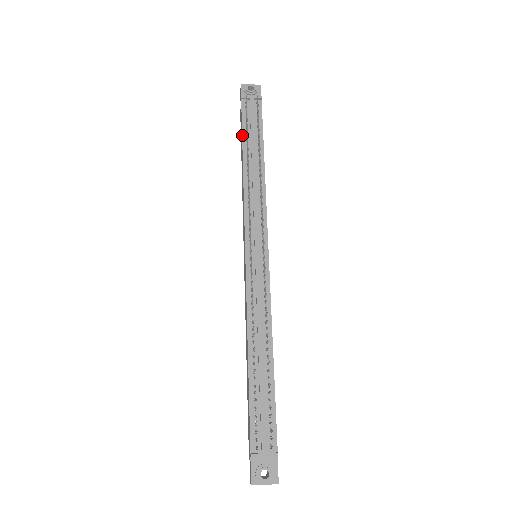
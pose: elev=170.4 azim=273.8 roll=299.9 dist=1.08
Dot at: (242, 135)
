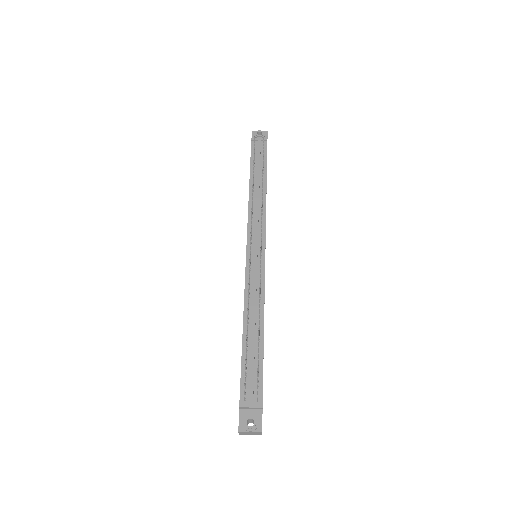
Dot at: (250, 166)
